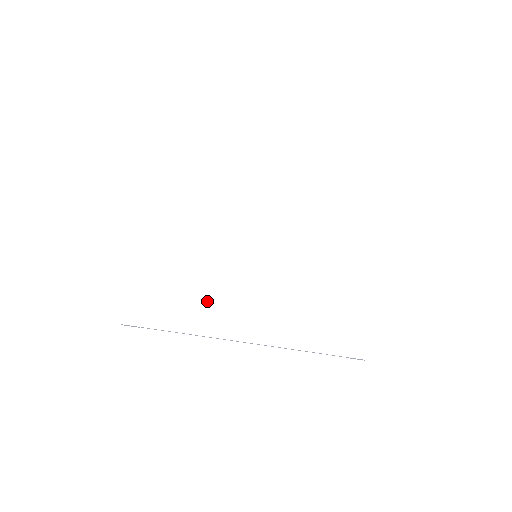
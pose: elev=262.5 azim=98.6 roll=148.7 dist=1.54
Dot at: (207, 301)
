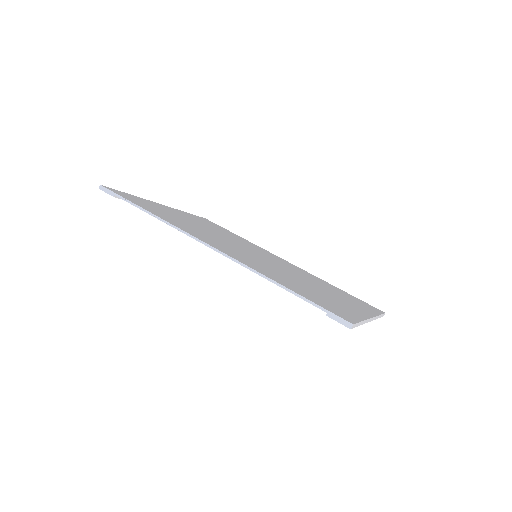
Dot at: (191, 228)
